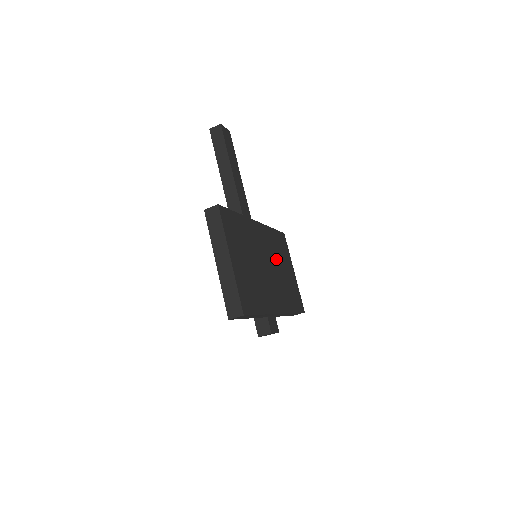
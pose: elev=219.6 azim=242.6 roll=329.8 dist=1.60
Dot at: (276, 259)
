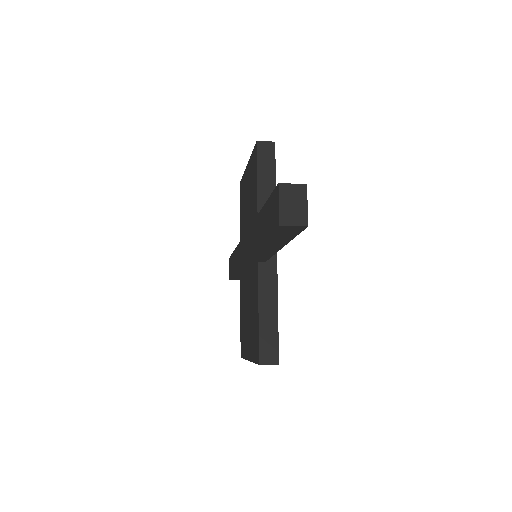
Dot at: occluded
